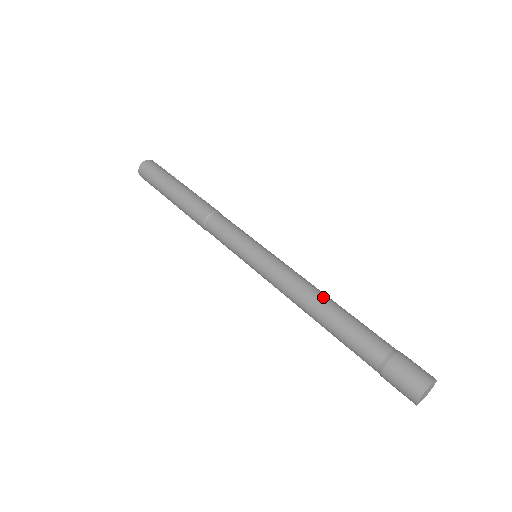
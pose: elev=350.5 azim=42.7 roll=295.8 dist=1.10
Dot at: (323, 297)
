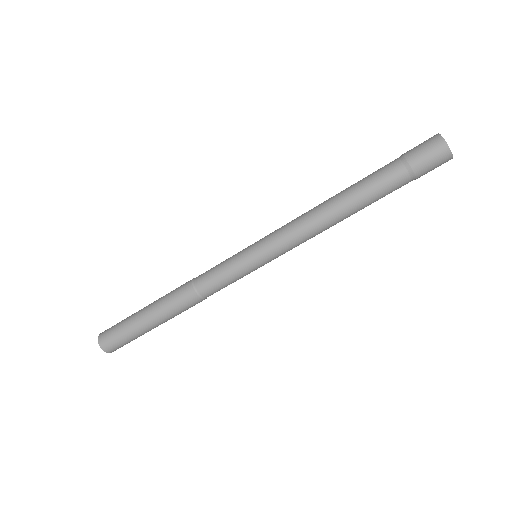
Dot at: (328, 207)
